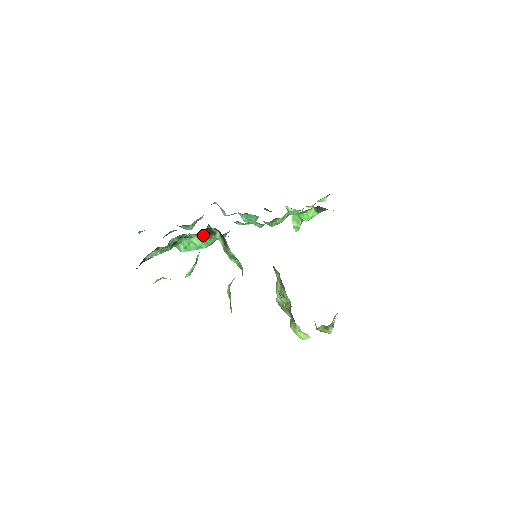
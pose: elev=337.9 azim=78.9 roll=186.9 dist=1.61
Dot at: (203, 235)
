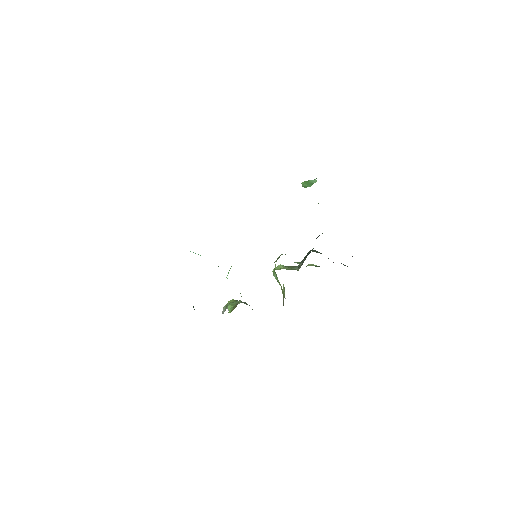
Dot at: occluded
